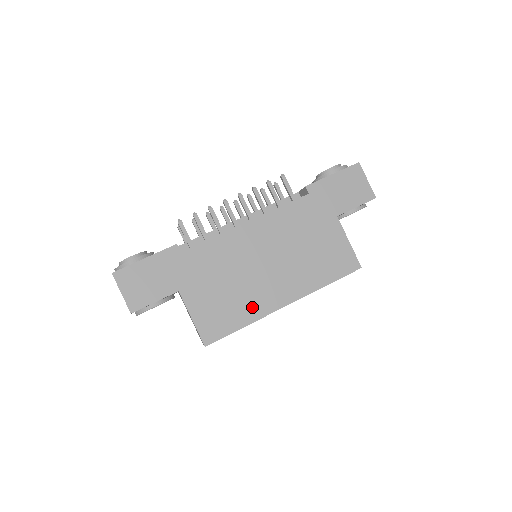
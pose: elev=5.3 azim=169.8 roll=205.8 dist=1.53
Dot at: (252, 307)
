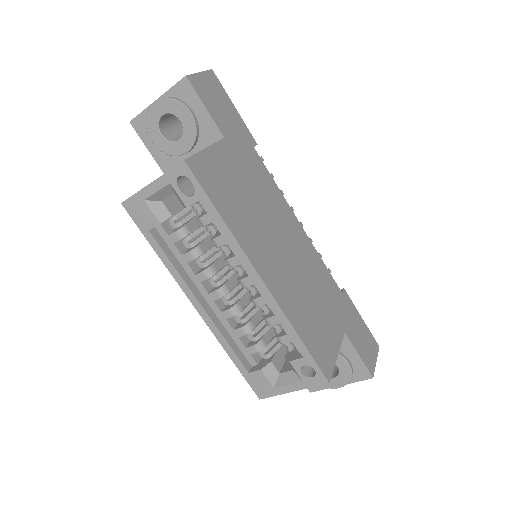
Dot at: (244, 230)
